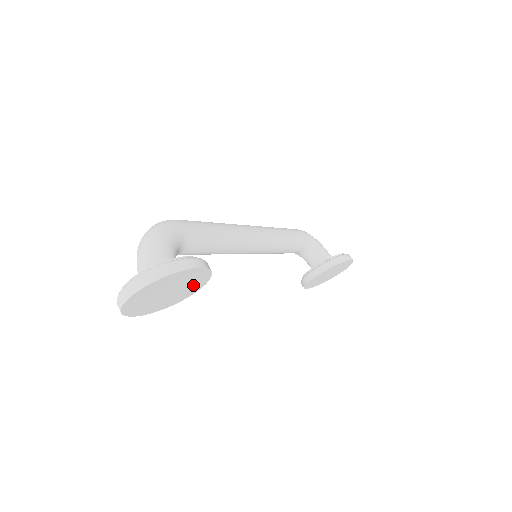
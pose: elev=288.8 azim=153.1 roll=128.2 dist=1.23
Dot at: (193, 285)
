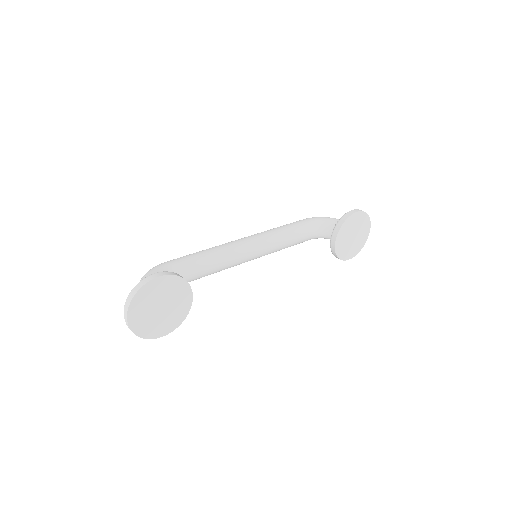
Dot at: (179, 294)
